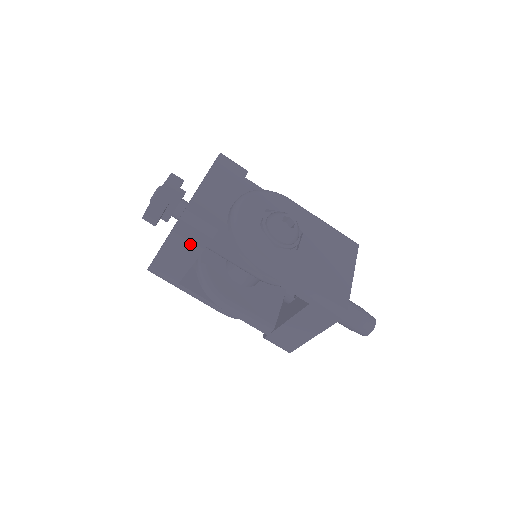
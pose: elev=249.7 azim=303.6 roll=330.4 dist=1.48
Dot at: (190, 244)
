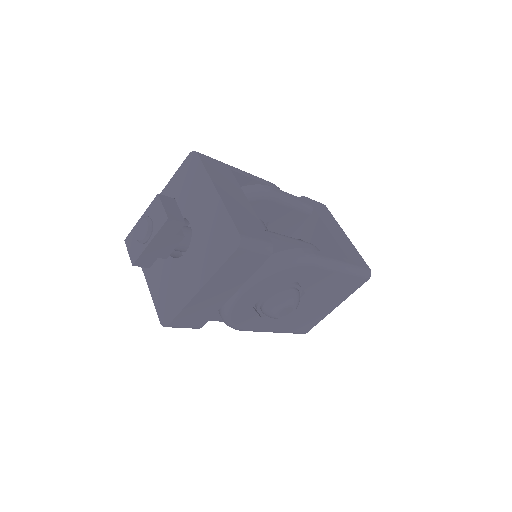
Dot at: occluded
